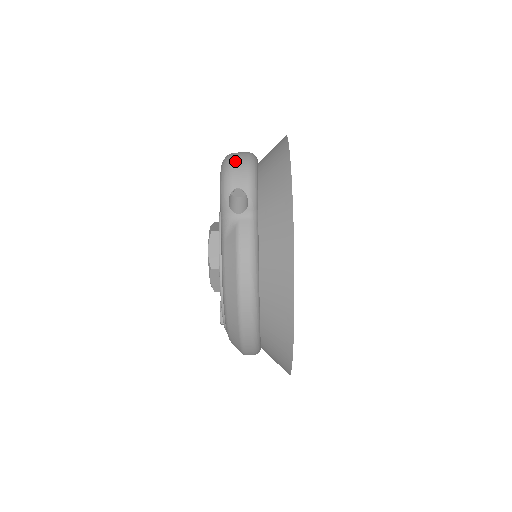
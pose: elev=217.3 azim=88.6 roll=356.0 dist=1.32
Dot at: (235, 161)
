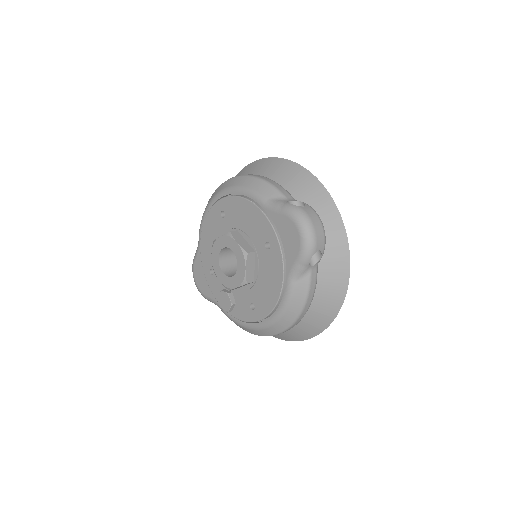
Dot at: (315, 225)
